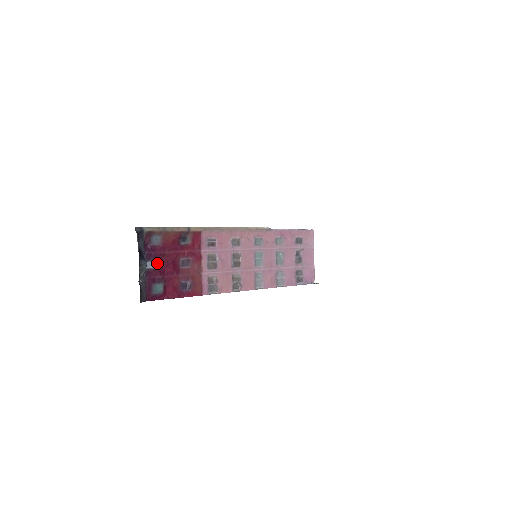
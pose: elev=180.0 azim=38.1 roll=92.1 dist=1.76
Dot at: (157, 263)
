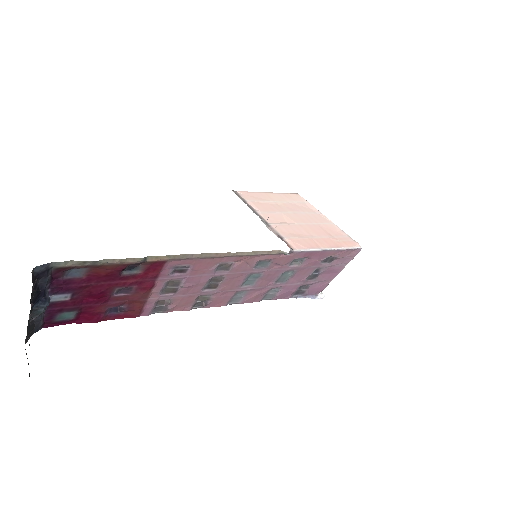
Dot at: (71, 294)
